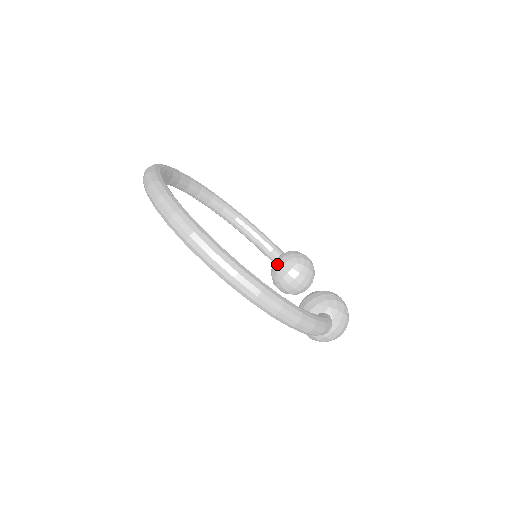
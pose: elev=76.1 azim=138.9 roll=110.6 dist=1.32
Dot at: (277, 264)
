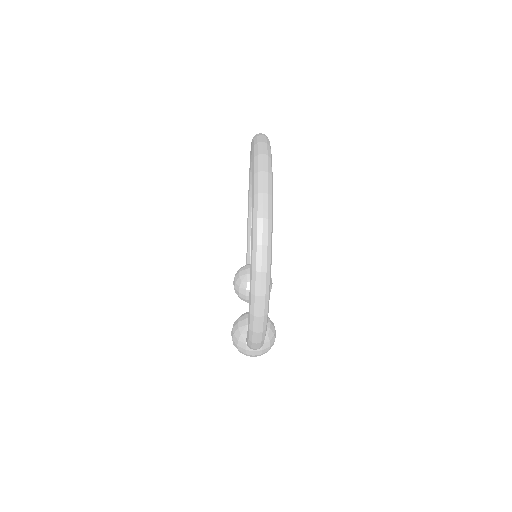
Dot at: occluded
